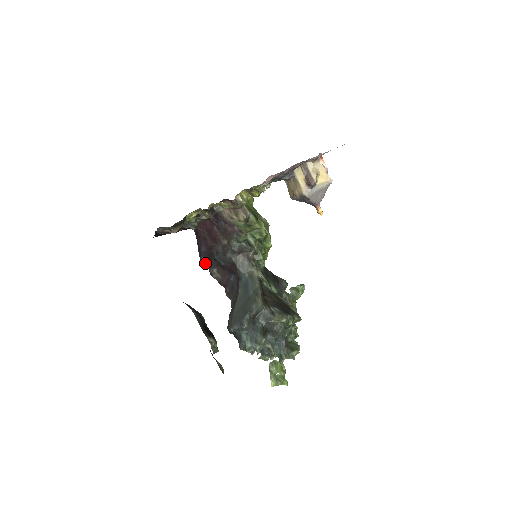
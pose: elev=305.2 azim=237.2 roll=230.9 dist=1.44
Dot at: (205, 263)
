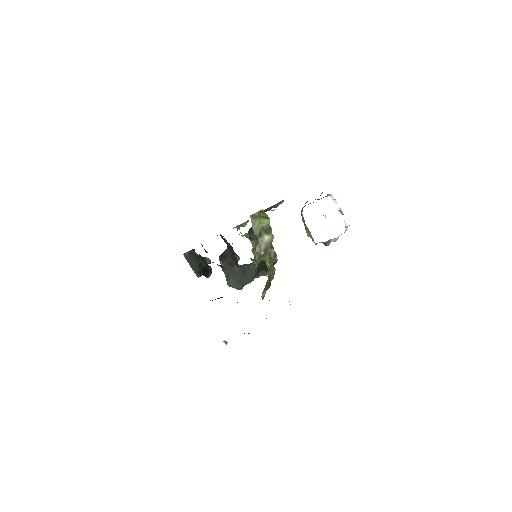
Dot at: occluded
